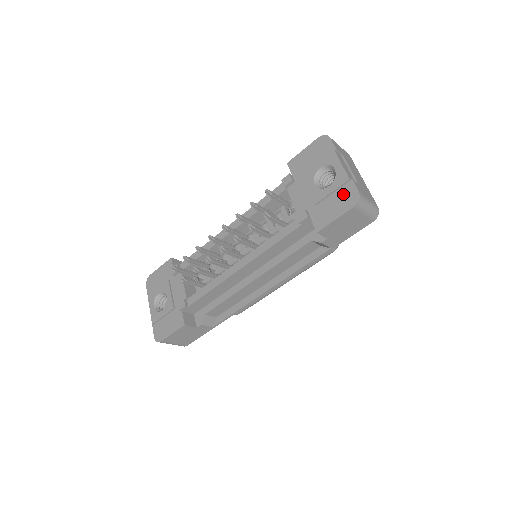
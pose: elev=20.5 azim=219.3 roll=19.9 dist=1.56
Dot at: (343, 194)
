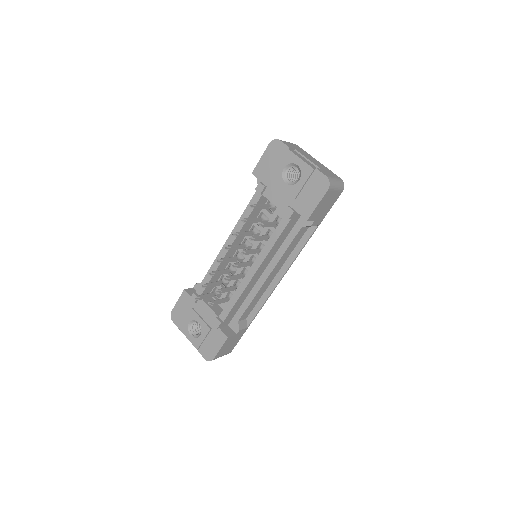
Dot at: (314, 183)
